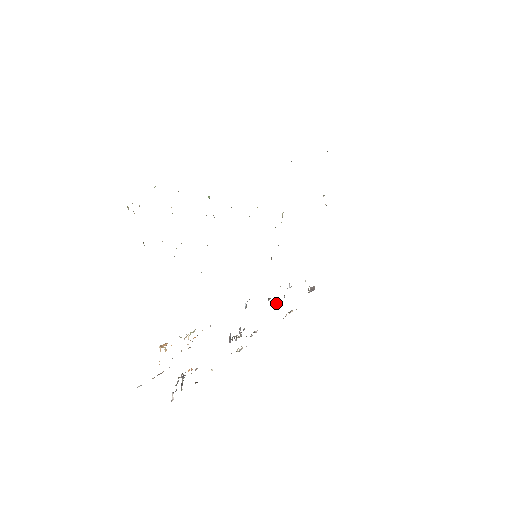
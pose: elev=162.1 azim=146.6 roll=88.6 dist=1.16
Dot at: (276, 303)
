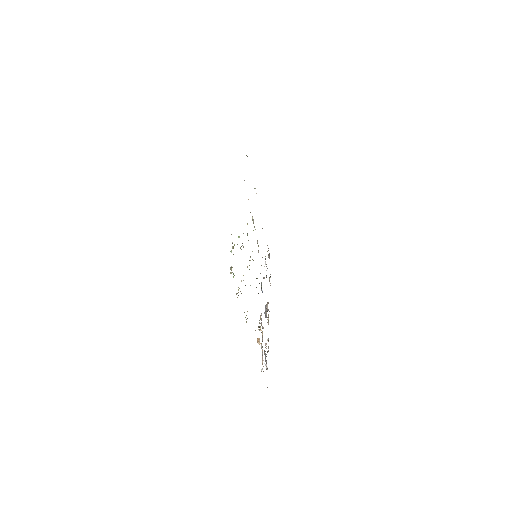
Dot at: occluded
